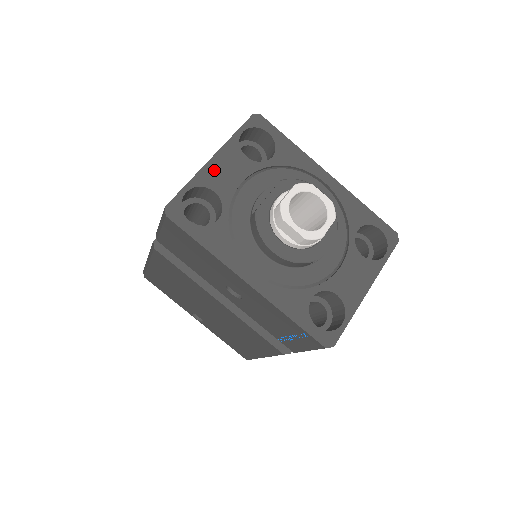
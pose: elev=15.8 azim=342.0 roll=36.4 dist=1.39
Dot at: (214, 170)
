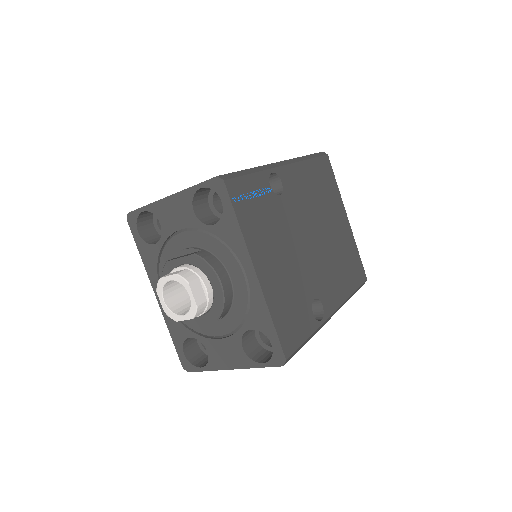
Dot at: (166, 207)
